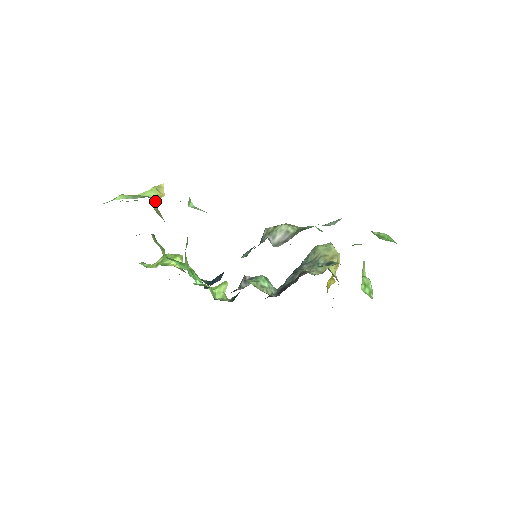
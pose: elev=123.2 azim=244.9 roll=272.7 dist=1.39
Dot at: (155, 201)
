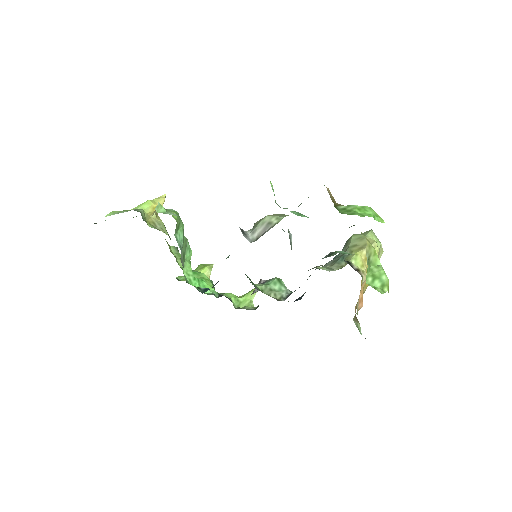
Dot at: (151, 213)
